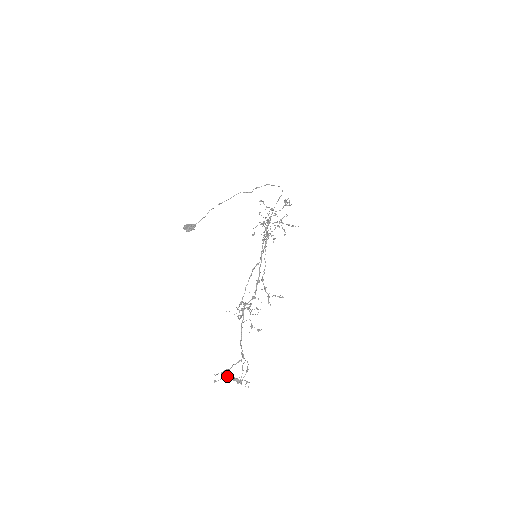
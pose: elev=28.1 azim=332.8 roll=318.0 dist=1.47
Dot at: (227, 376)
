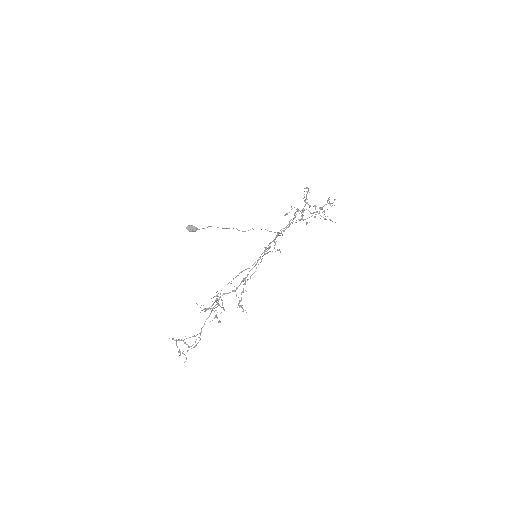
Dot at: occluded
